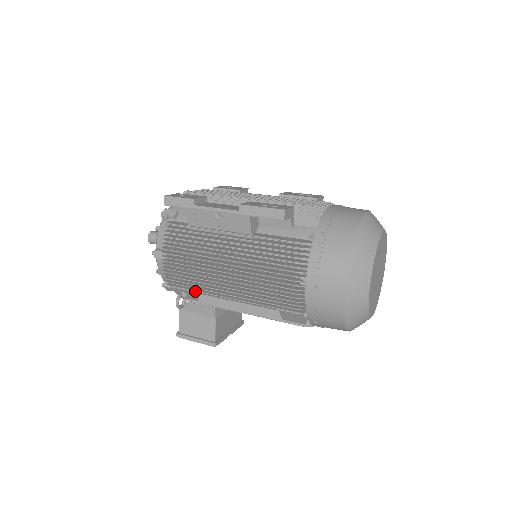
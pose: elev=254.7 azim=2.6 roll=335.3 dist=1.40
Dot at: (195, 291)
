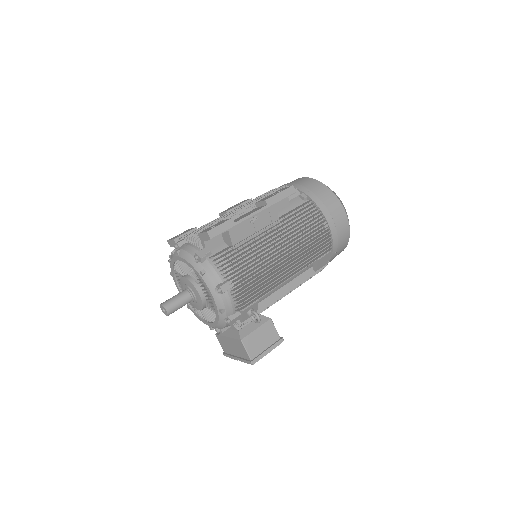
Dot at: (265, 294)
